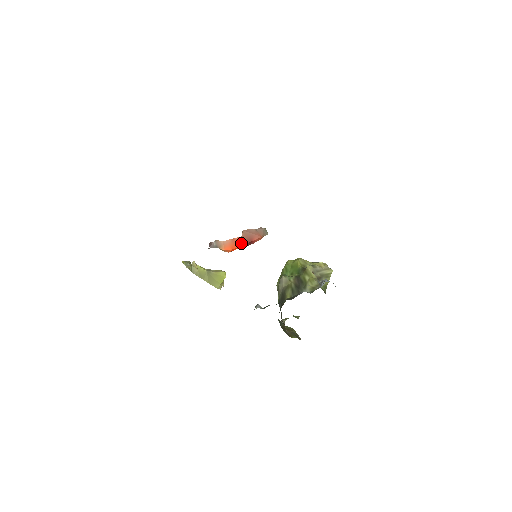
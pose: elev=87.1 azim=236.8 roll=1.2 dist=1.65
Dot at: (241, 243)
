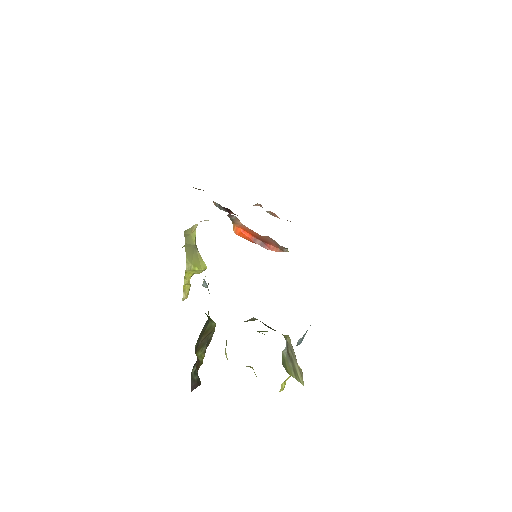
Dot at: (256, 236)
